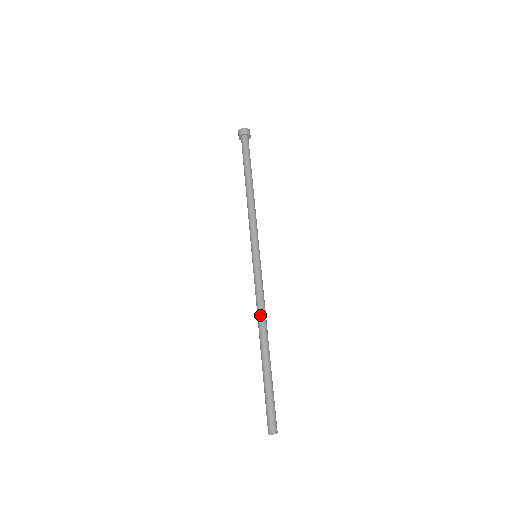
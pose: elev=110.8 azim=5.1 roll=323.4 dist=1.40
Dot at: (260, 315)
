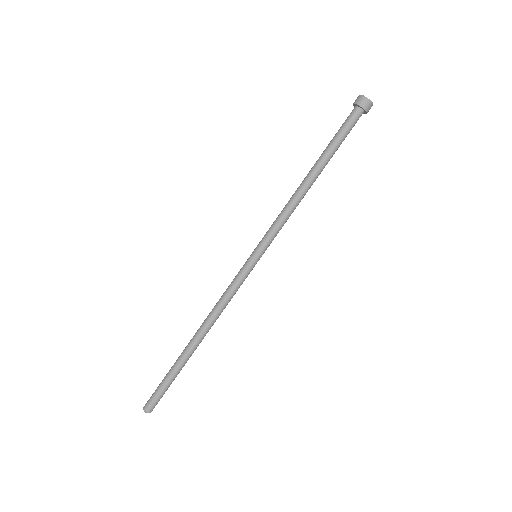
Dot at: (211, 314)
